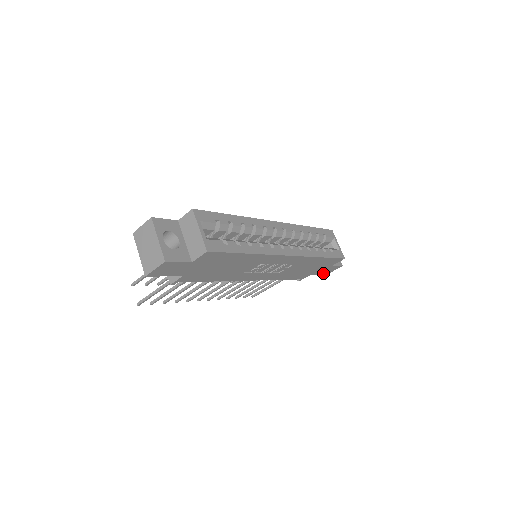
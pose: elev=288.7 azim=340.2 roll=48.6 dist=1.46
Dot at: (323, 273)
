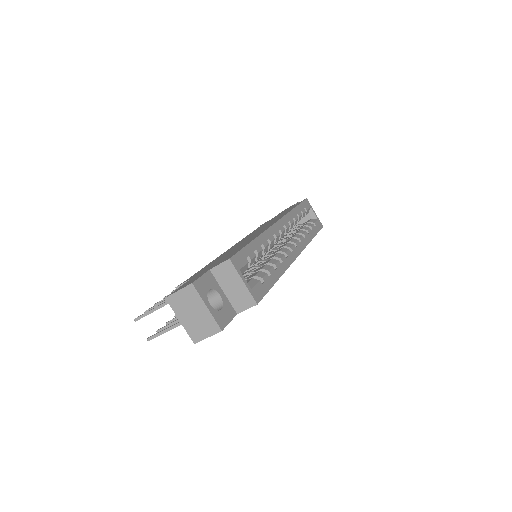
Dot at: occluded
